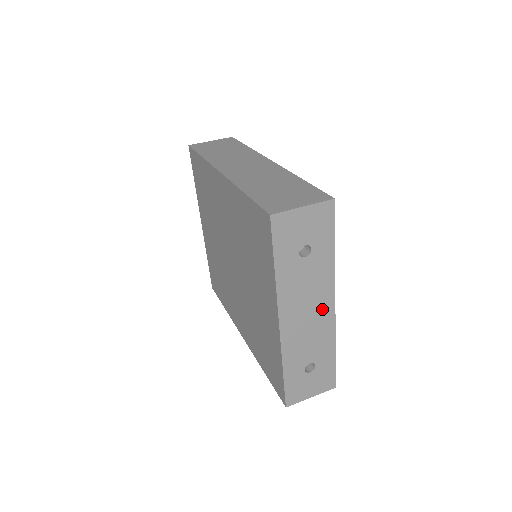
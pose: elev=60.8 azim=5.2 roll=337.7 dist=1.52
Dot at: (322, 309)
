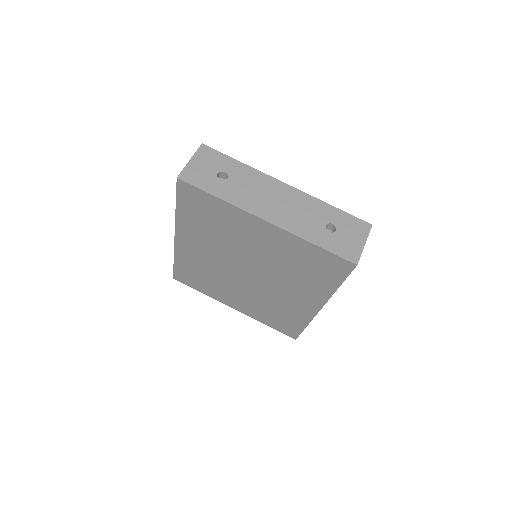
Dot at: (281, 192)
